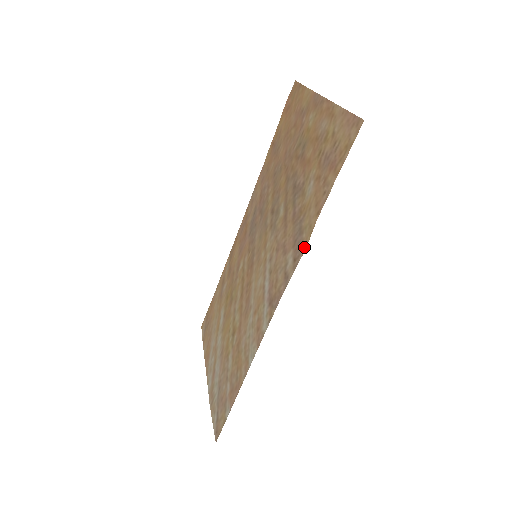
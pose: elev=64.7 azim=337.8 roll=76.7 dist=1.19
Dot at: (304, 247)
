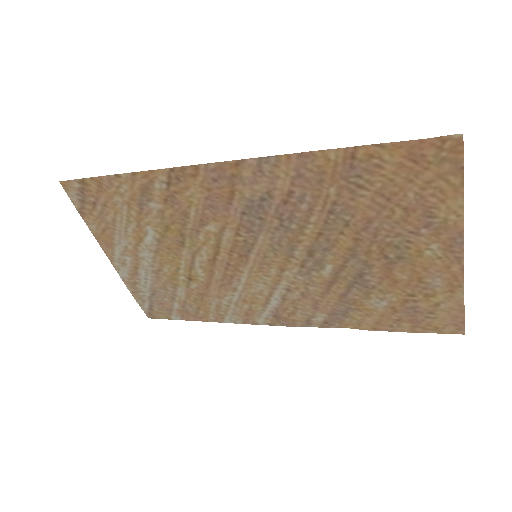
Dot at: (342, 326)
